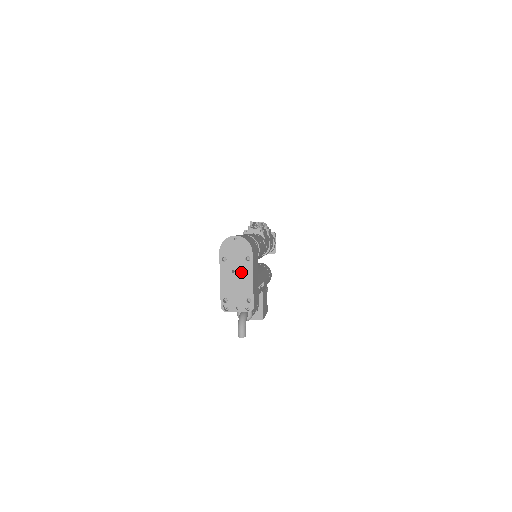
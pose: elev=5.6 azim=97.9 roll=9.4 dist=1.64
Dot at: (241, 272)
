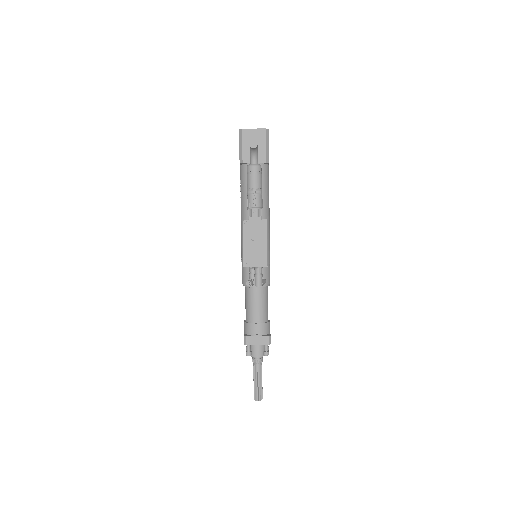
Dot at: occluded
